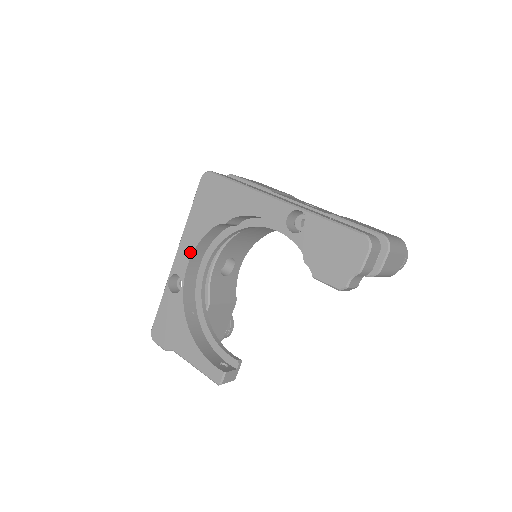
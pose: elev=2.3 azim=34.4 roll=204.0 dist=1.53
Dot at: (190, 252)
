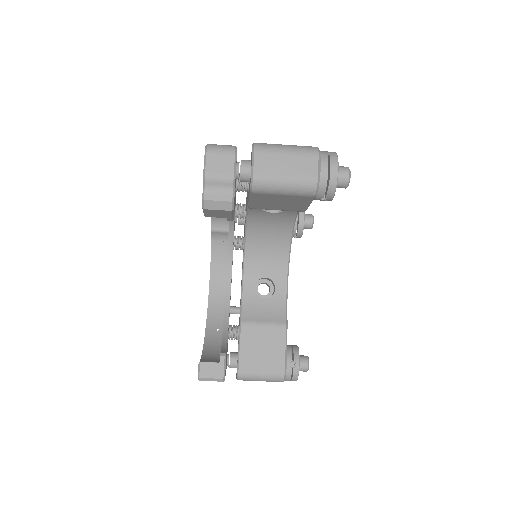
Dot at: (210, 274)
